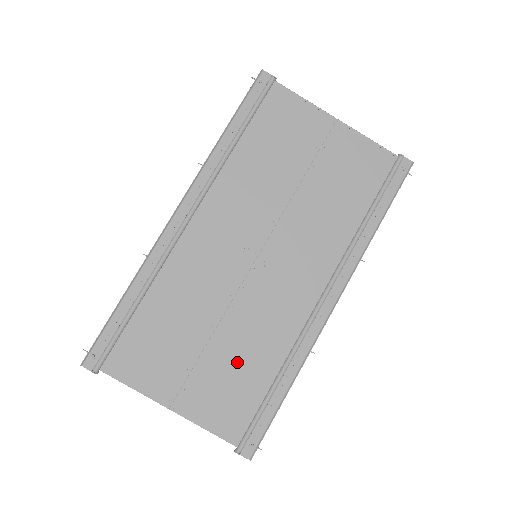
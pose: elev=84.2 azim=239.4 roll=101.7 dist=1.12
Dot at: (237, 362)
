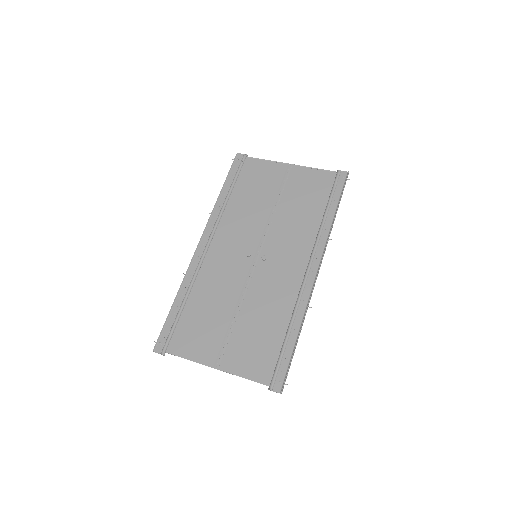
Dot at: (257, 326)
